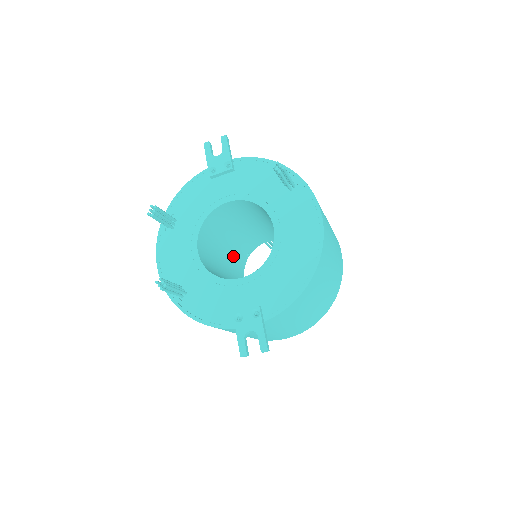
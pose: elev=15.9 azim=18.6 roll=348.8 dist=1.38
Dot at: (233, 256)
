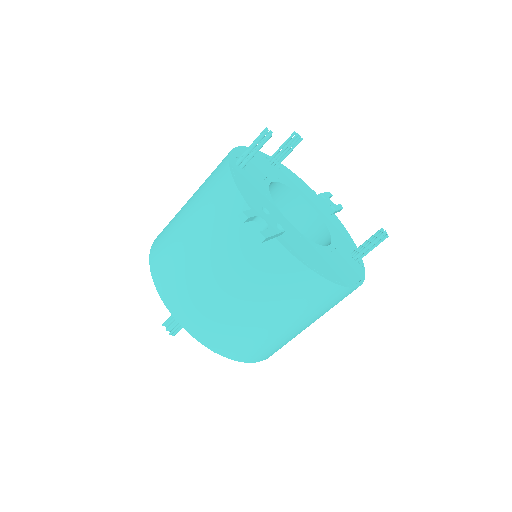
Dot at: occluded
